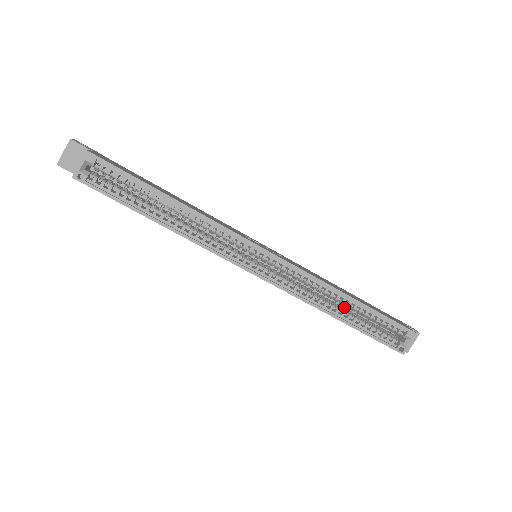
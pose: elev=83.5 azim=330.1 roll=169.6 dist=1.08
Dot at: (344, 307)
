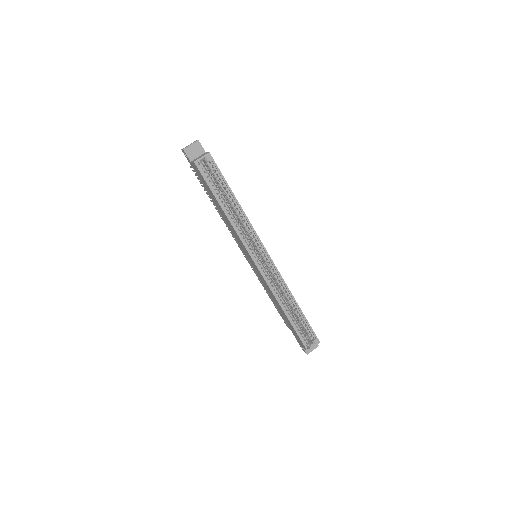
Dot at: (290, 308)
